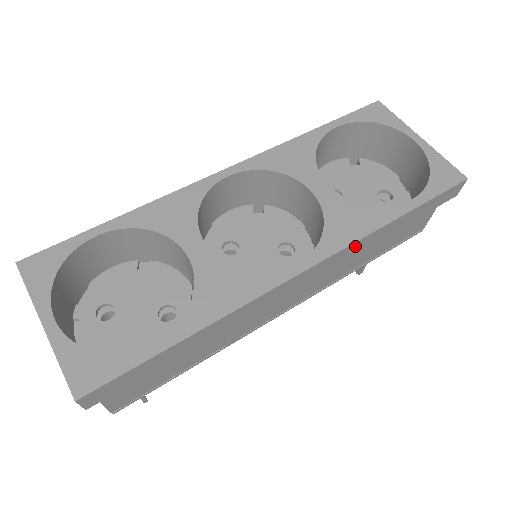
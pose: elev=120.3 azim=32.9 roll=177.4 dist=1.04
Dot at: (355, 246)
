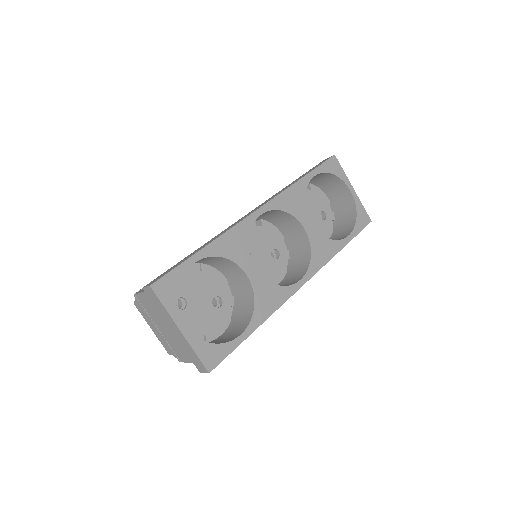
Dot at: occluded
